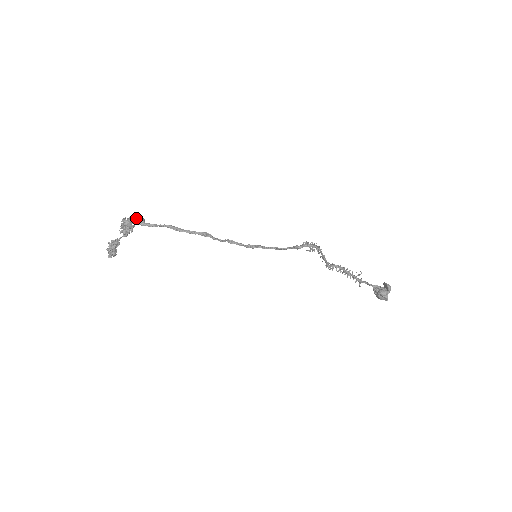
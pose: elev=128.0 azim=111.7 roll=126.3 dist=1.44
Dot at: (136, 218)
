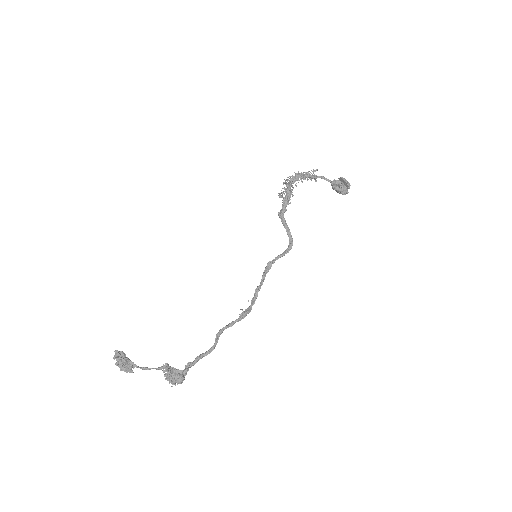
Dot at: occluded
